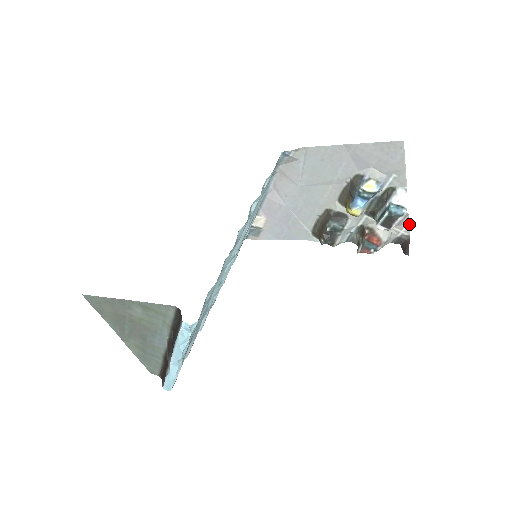
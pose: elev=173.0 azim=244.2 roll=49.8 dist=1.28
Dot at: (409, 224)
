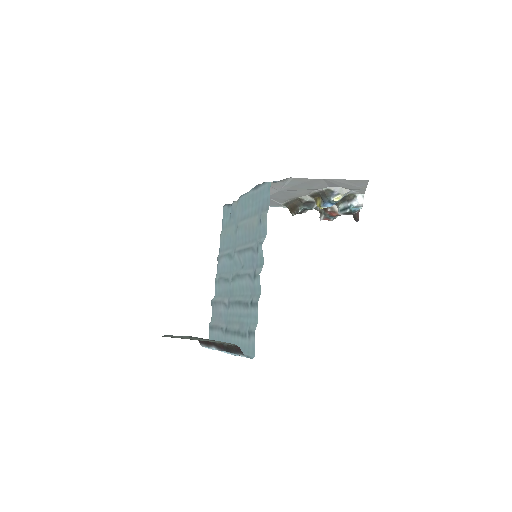
Dot at: occluded
